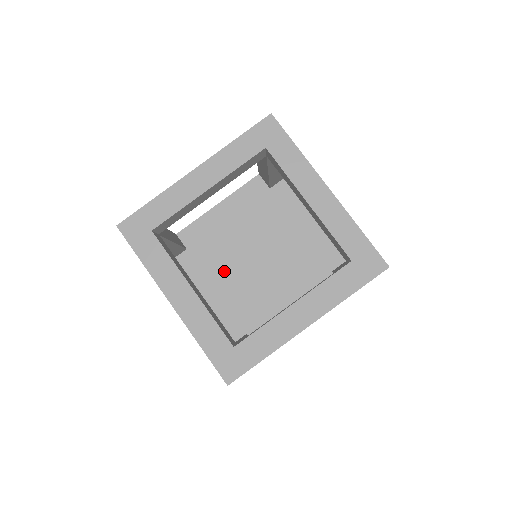
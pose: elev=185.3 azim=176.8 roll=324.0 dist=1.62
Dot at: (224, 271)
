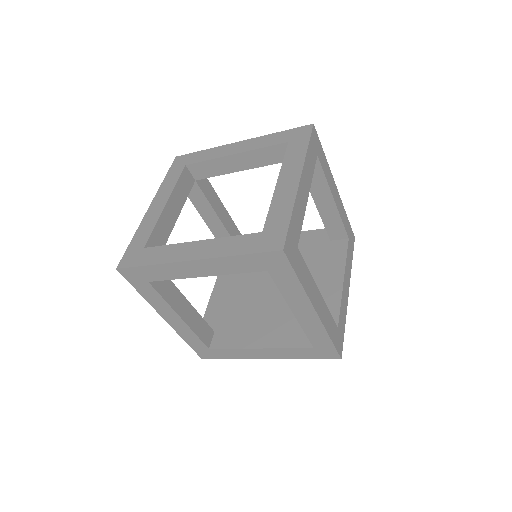
Dot at: (256, 315)
